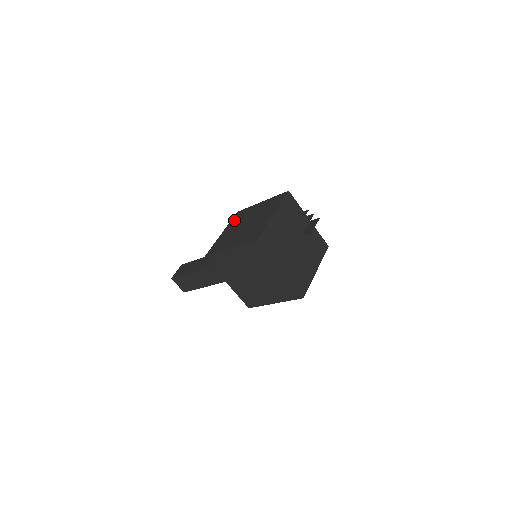
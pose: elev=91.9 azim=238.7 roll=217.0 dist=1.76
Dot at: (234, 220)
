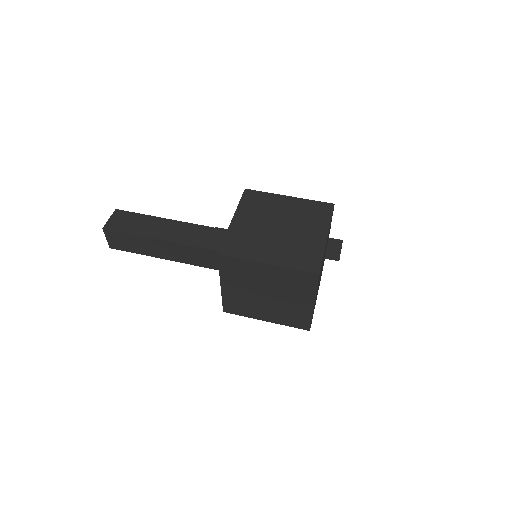
Dot at: (248, 204)
